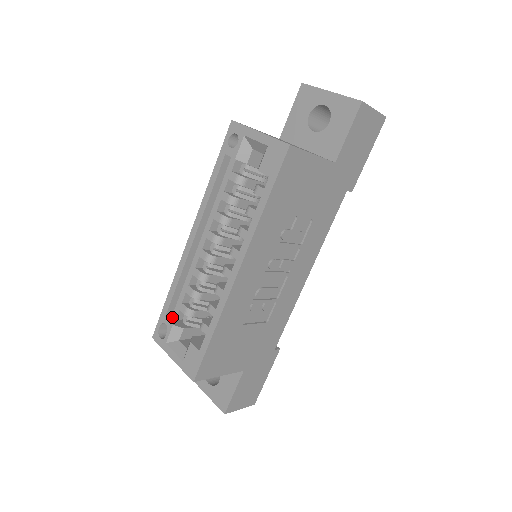
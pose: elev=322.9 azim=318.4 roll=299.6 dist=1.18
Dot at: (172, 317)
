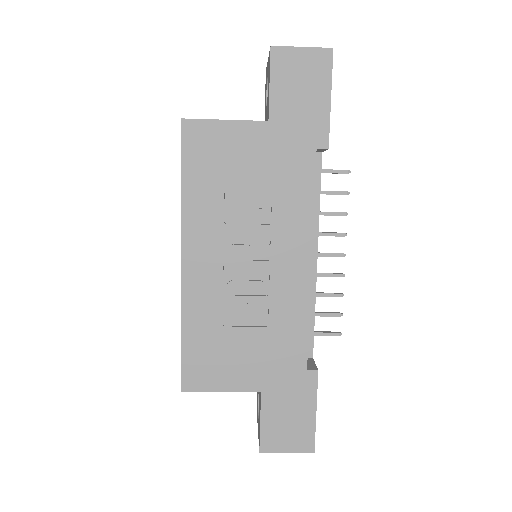
Dot at: occluded
